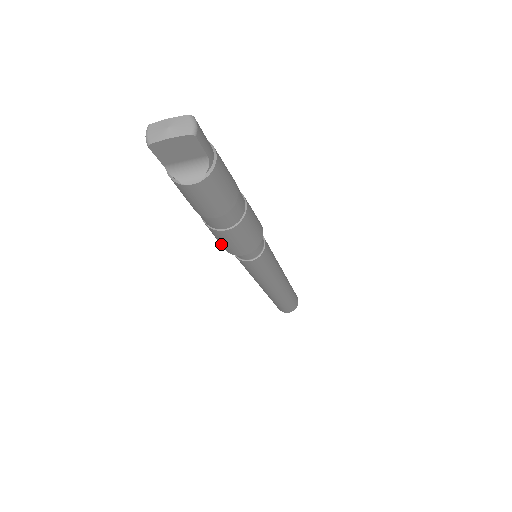
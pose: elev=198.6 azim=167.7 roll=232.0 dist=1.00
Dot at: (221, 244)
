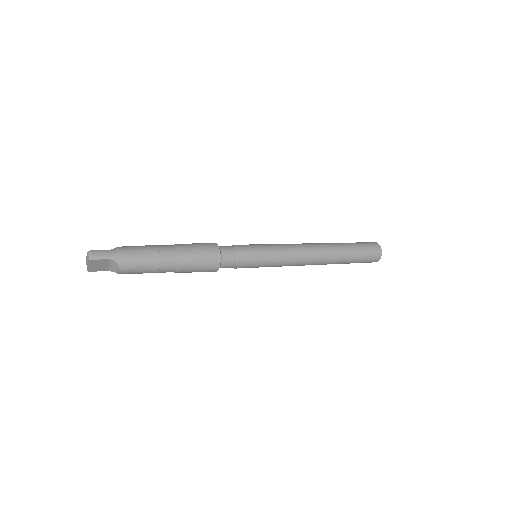
Dot at: occluded
